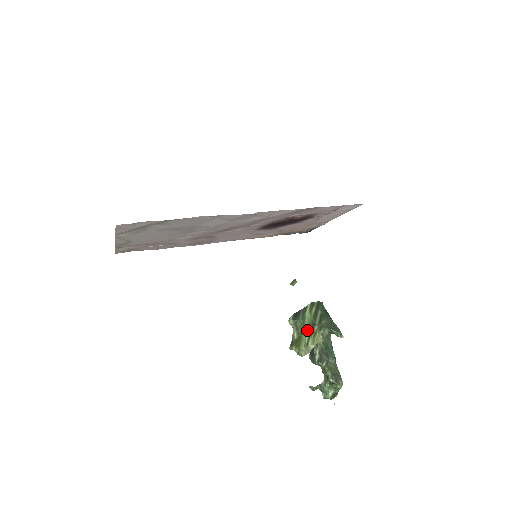
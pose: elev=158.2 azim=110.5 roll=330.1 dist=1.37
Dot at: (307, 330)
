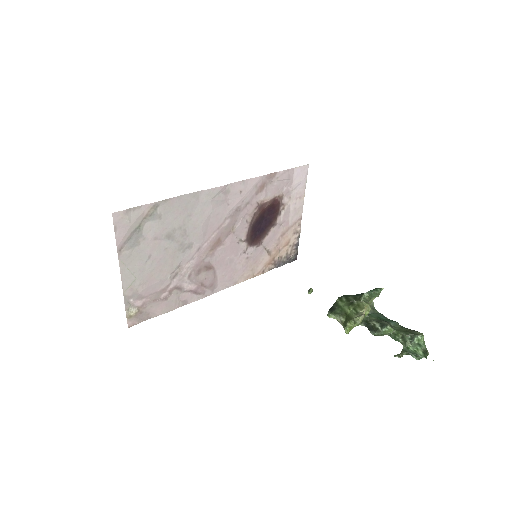
Dot at: (349, 308)
